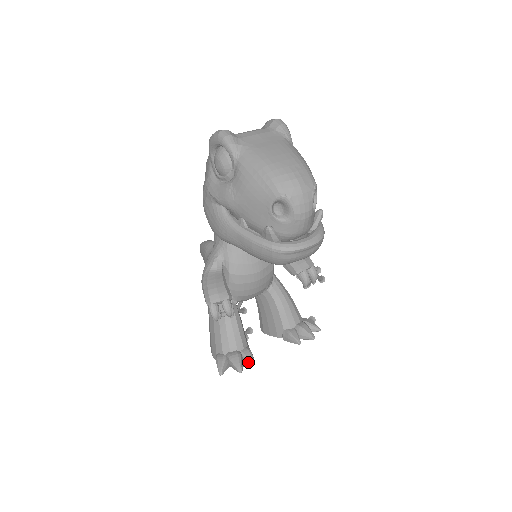
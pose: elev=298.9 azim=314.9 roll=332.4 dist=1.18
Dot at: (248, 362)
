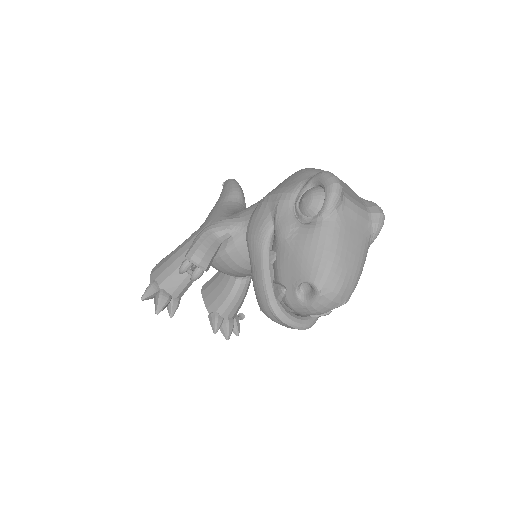
Dot at: (169, 311)
